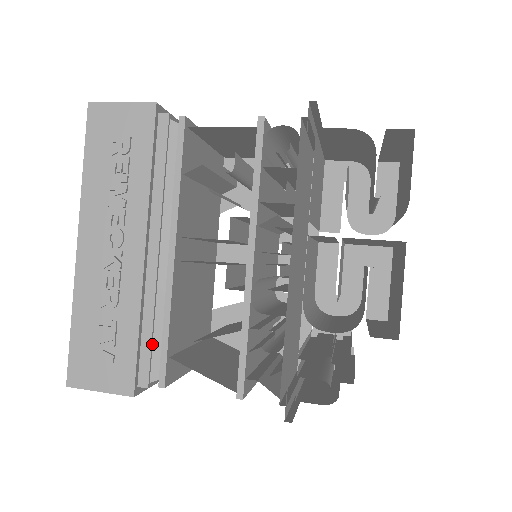
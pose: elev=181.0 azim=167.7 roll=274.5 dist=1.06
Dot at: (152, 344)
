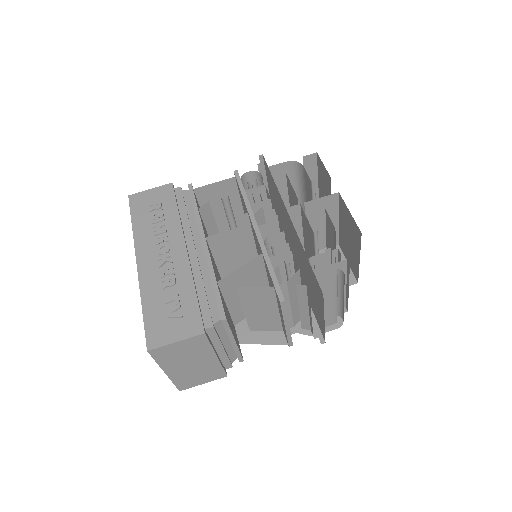
Dot at: (207, 300)
